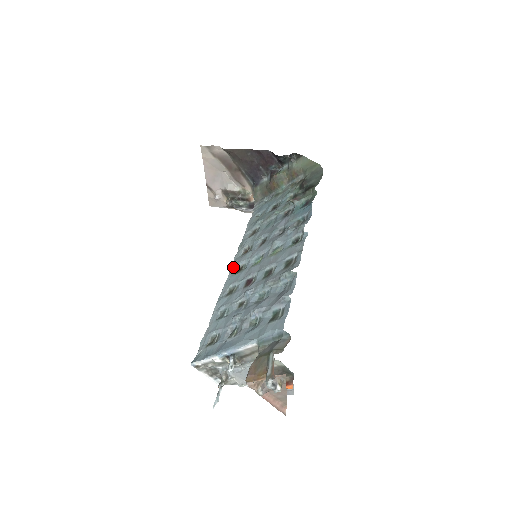
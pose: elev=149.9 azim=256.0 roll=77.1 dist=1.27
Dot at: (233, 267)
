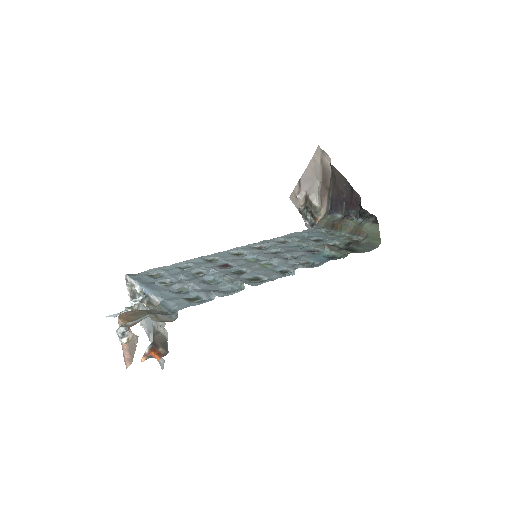
Dot at: (238, 248)
